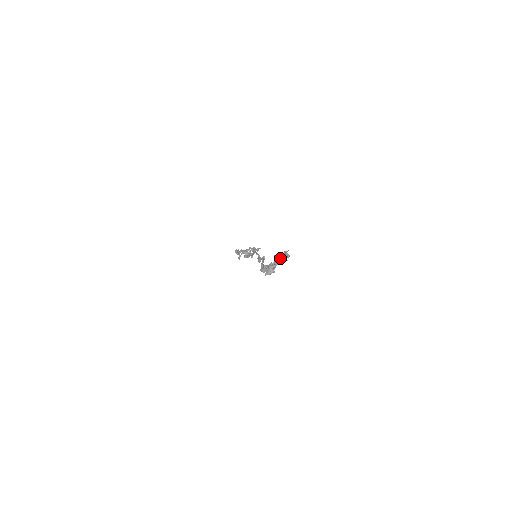
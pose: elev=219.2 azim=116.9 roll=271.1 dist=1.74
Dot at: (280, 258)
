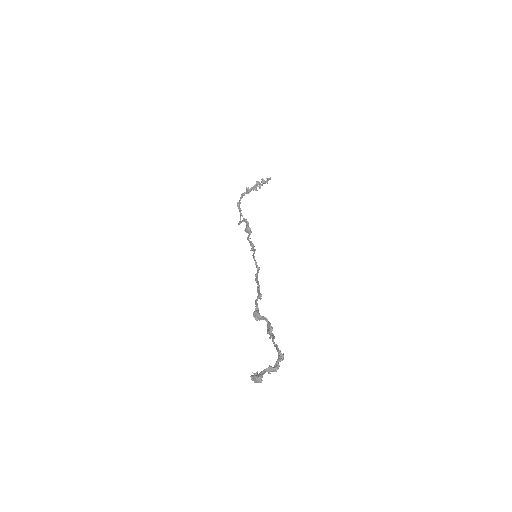
Dot at: (271, 369)
